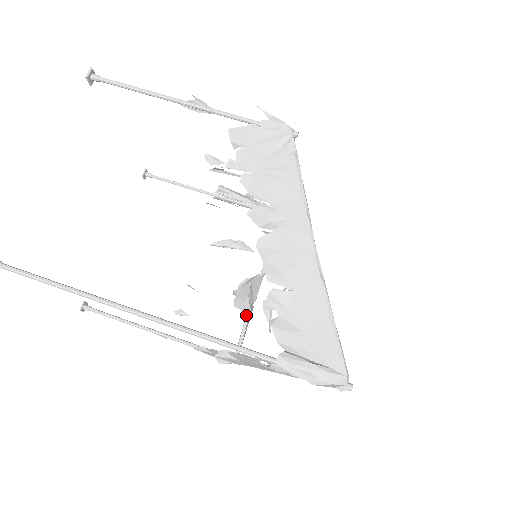
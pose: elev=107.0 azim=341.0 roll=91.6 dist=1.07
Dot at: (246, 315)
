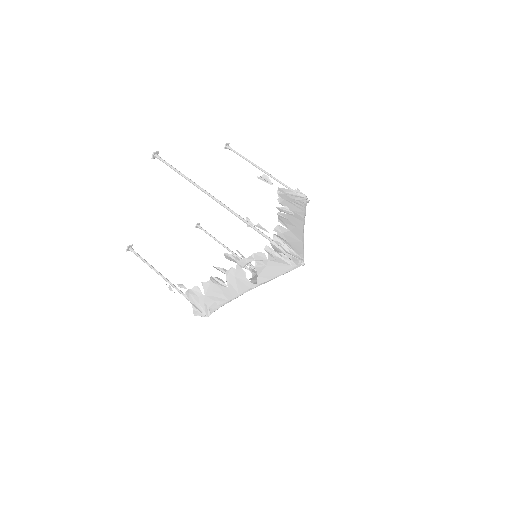
Dot at: occluded
